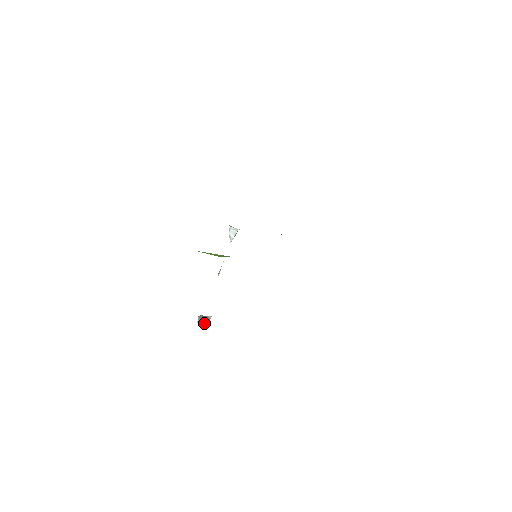
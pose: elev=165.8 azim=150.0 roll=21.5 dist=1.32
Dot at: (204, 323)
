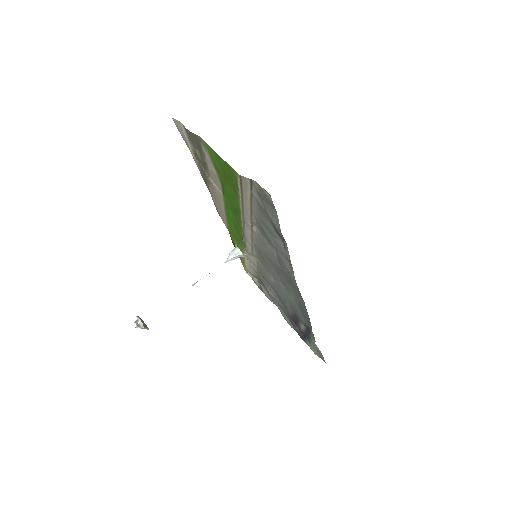
Dot at: (142, 323)
